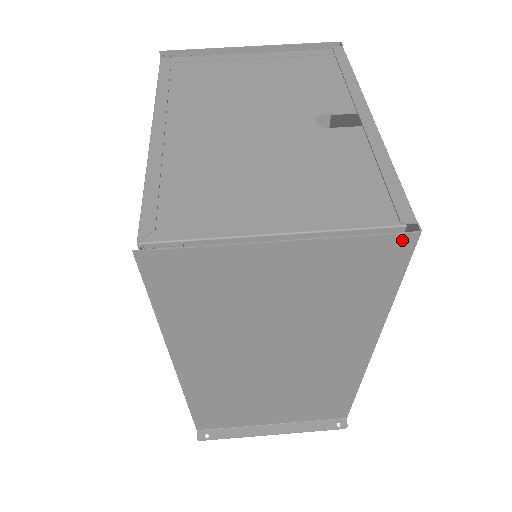
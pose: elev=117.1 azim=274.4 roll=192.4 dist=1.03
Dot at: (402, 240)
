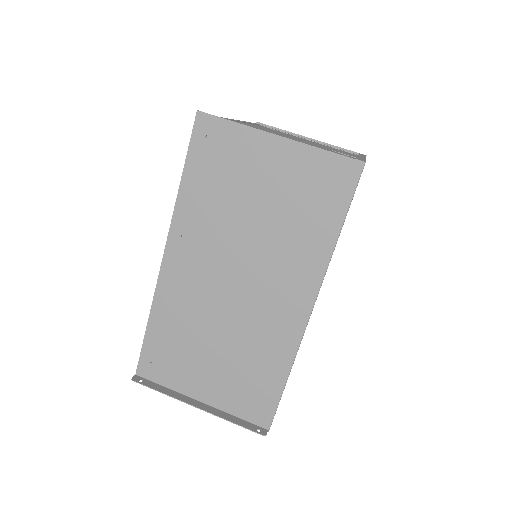
Dot at: (352, 165)
